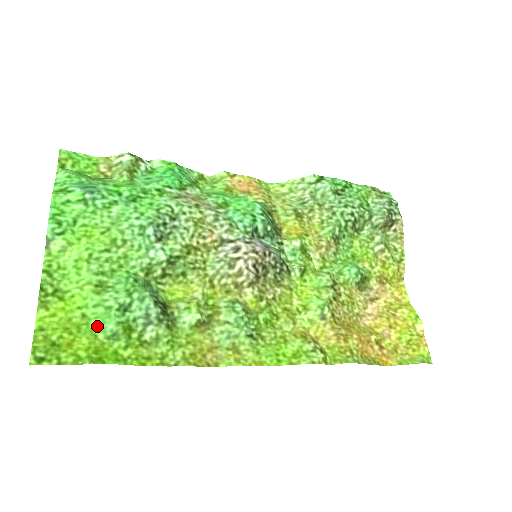
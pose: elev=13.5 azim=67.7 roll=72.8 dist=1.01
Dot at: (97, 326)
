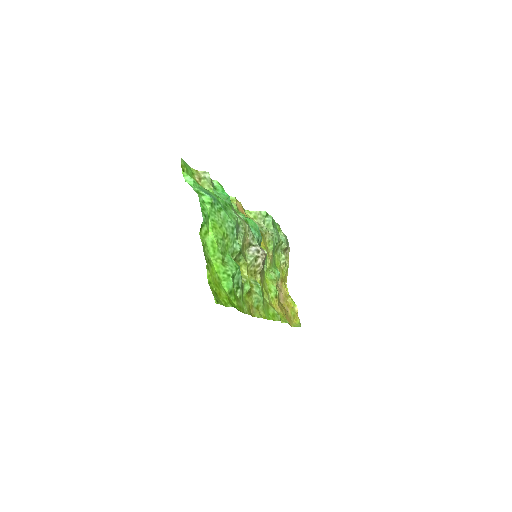
Dot at: (225, 285)
